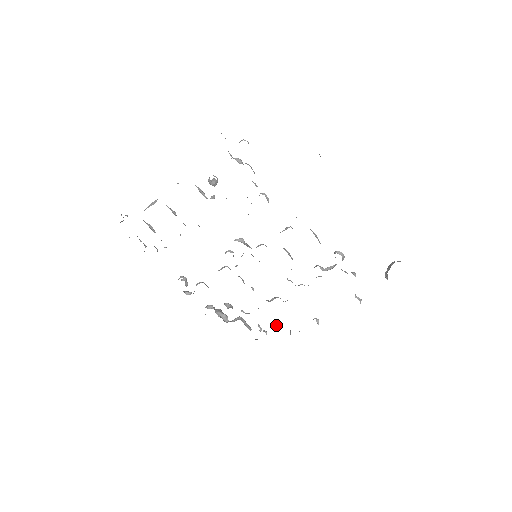
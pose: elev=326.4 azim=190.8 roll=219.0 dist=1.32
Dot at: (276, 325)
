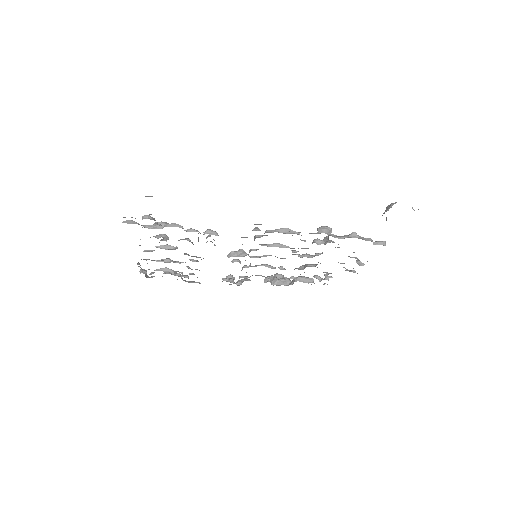
Dot at: (327, 277)
